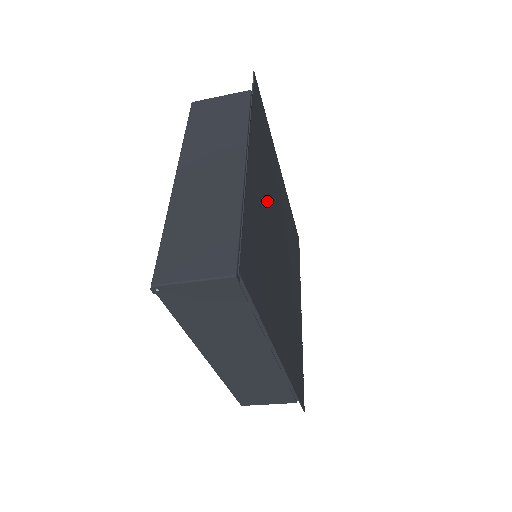
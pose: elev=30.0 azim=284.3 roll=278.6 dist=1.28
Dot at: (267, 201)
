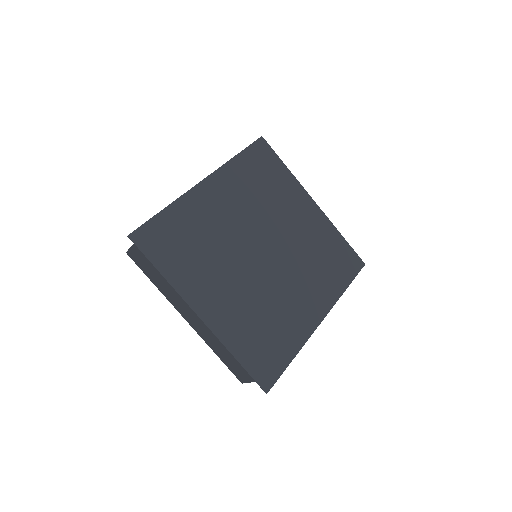
Dot at: (230, 275)
